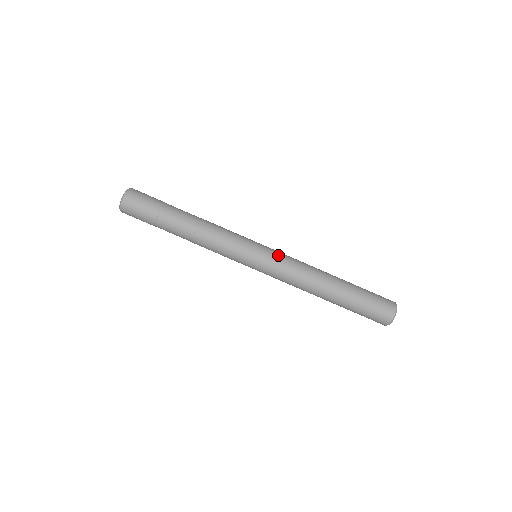
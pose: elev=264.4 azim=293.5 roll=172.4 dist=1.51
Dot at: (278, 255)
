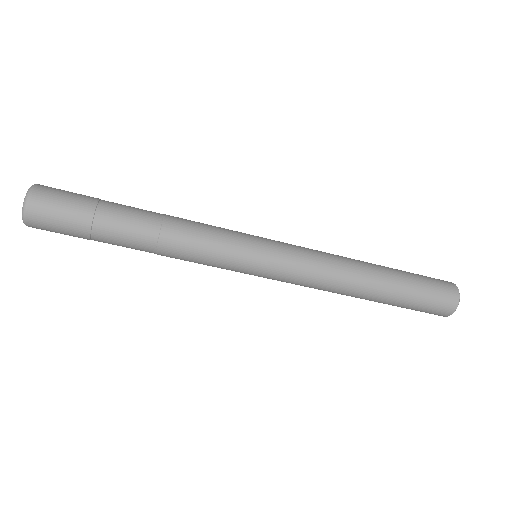
Dot at: (289, 261)
